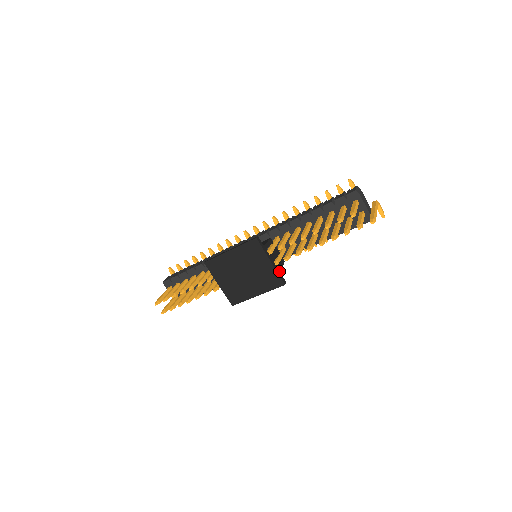
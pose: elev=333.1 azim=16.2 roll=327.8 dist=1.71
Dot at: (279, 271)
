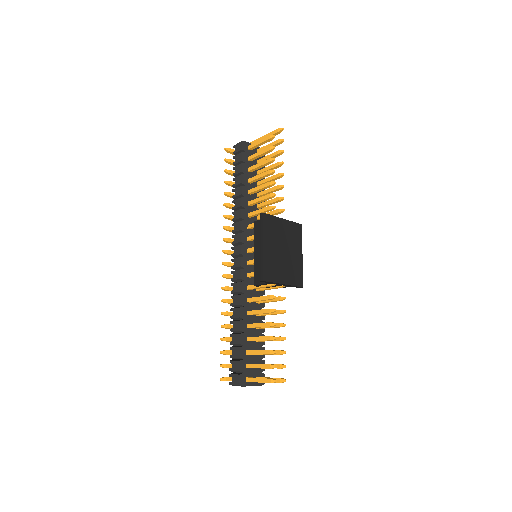
Dot at: occluded
